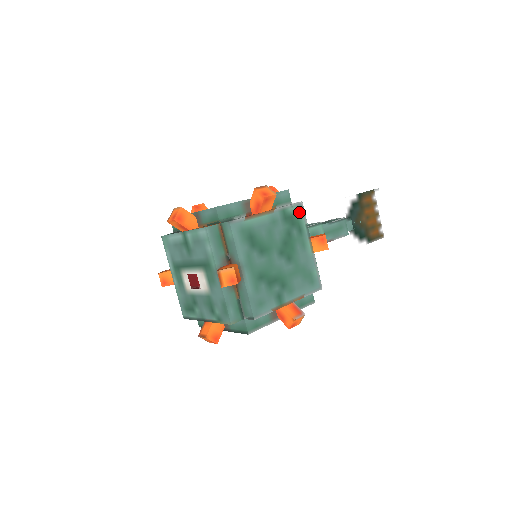
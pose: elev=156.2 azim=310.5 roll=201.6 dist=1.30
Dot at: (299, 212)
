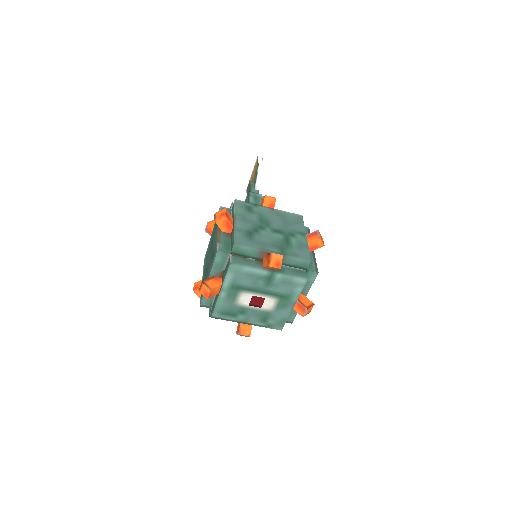
Dot at: occluded
